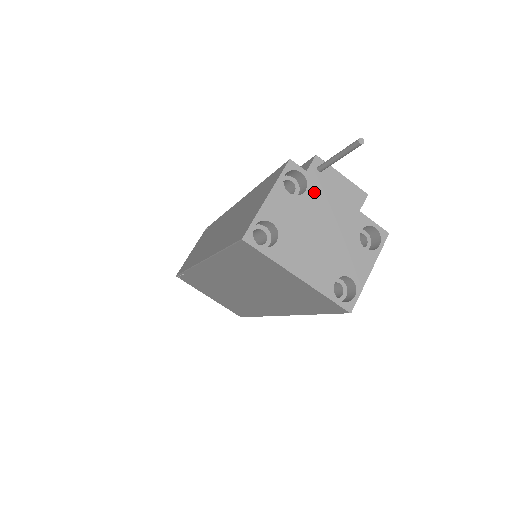
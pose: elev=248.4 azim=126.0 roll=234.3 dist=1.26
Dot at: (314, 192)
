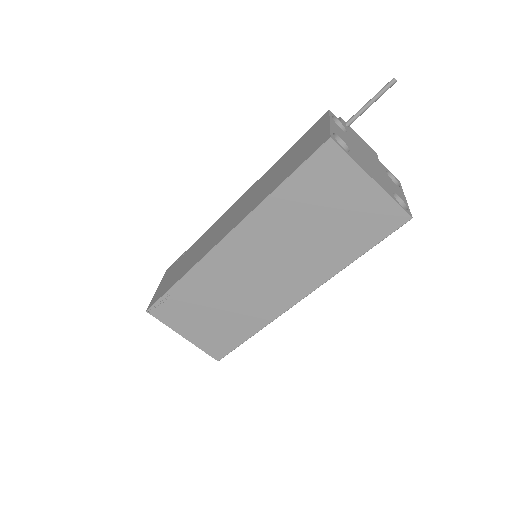
Dot at: (351, 135)
